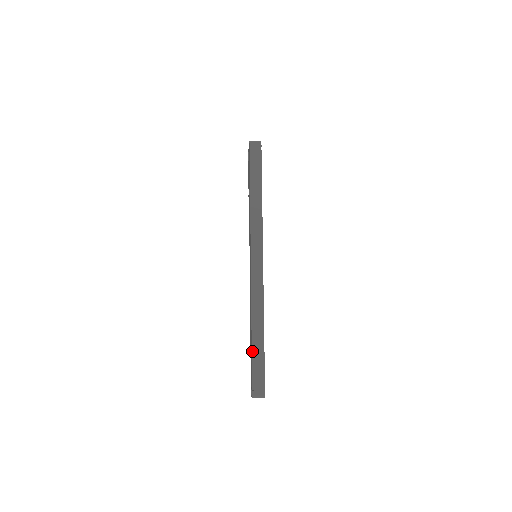
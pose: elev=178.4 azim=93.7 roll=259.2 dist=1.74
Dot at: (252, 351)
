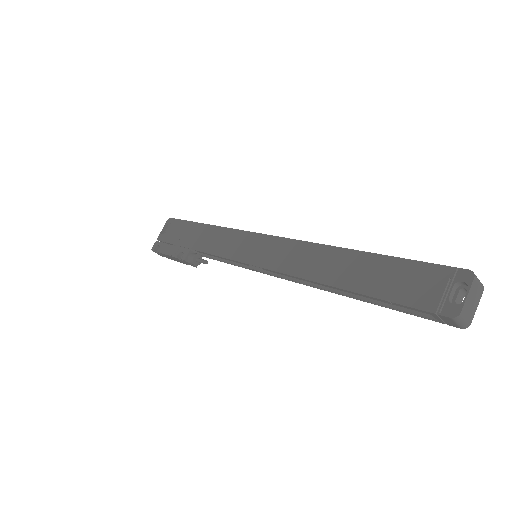
Dot at: (385, 255)
